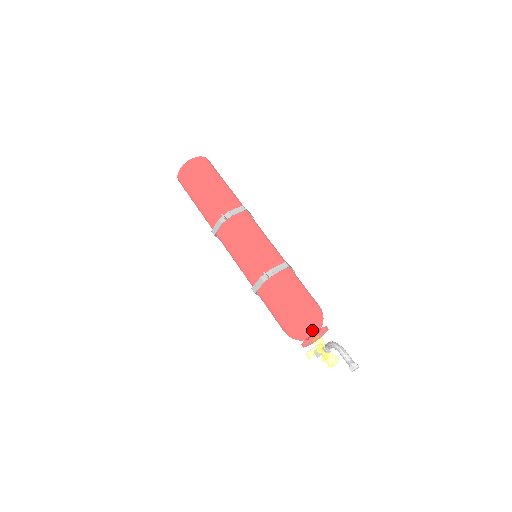
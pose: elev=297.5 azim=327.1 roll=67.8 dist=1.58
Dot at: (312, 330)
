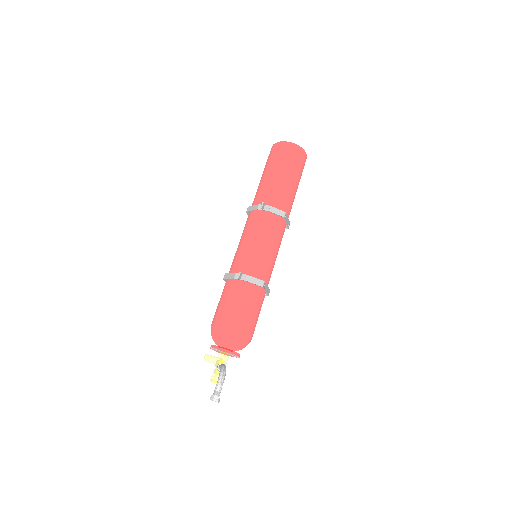
Dot at: (226, 345)
